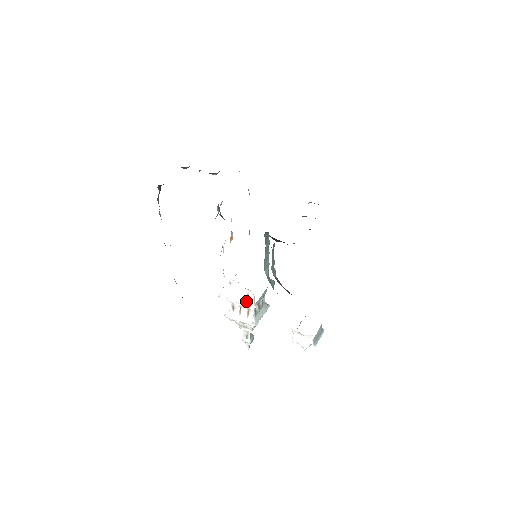
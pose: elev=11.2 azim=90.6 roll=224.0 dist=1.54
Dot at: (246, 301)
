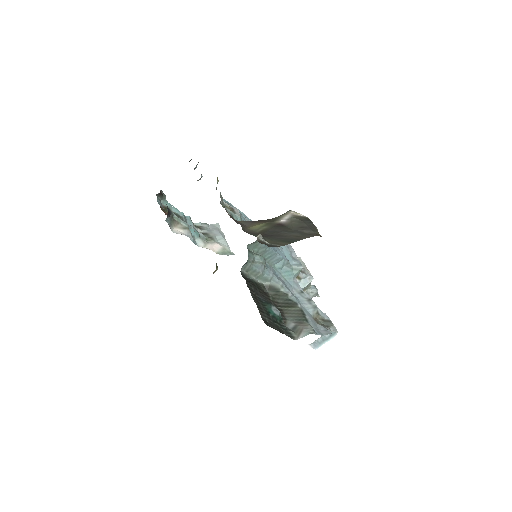
Dot at: occluded
